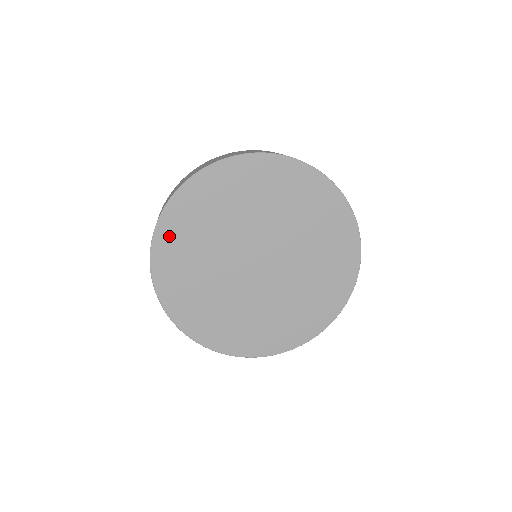
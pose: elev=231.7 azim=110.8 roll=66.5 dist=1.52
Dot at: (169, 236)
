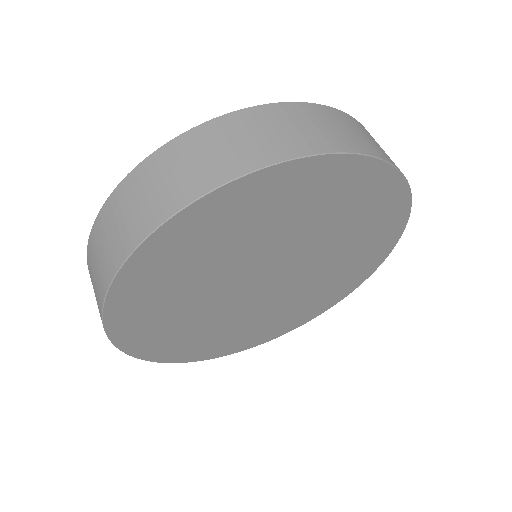
Dot at: (220, 209)
